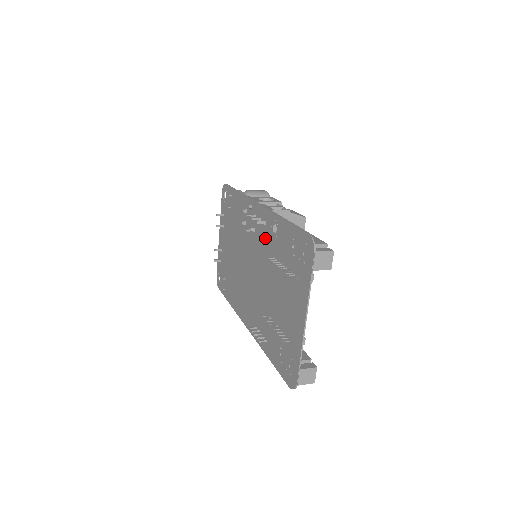
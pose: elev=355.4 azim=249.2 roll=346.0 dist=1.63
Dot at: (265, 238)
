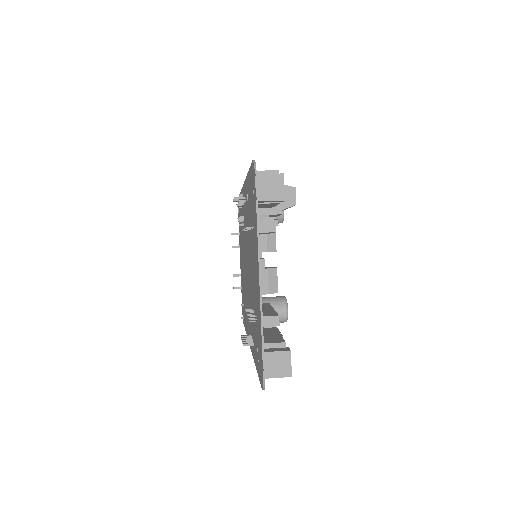
Dot at: (246, 216)
